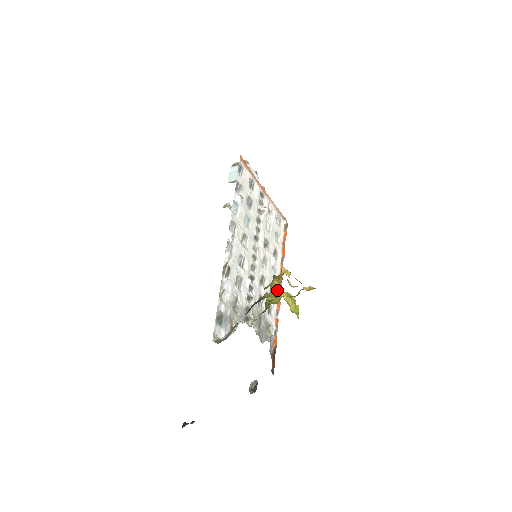
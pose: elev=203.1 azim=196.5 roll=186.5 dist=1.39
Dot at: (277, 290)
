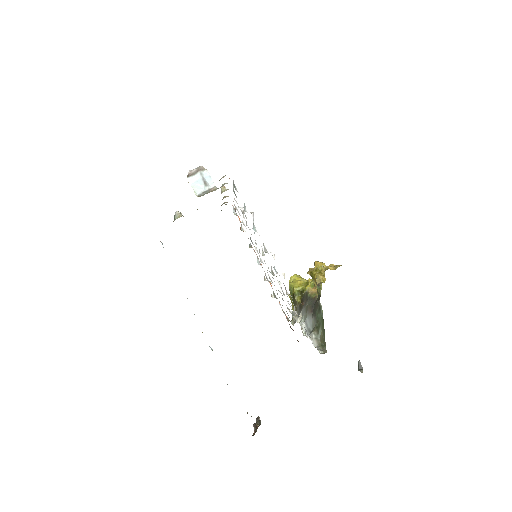
Dot at: (265, 273)
